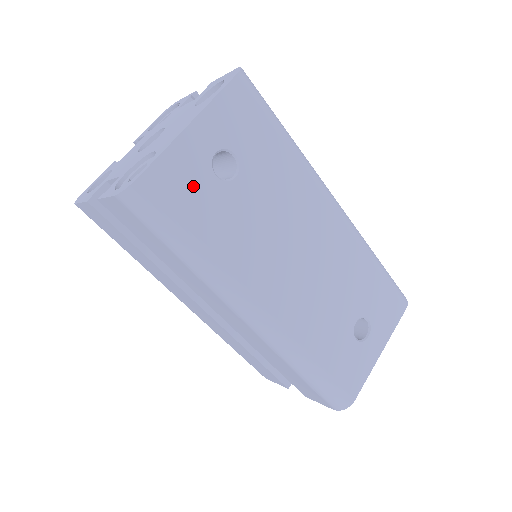
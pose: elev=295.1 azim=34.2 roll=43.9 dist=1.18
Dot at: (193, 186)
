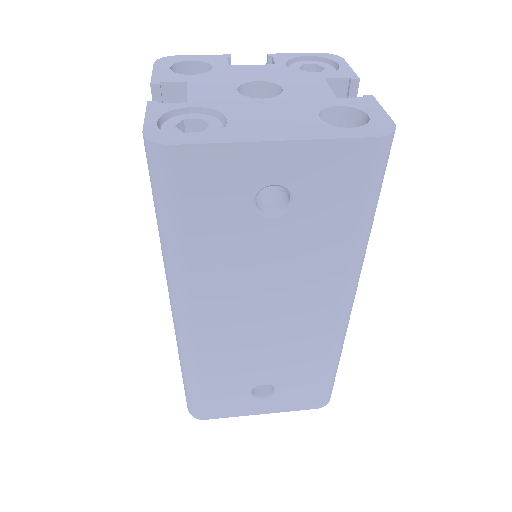
Dot at: (221, 193)
